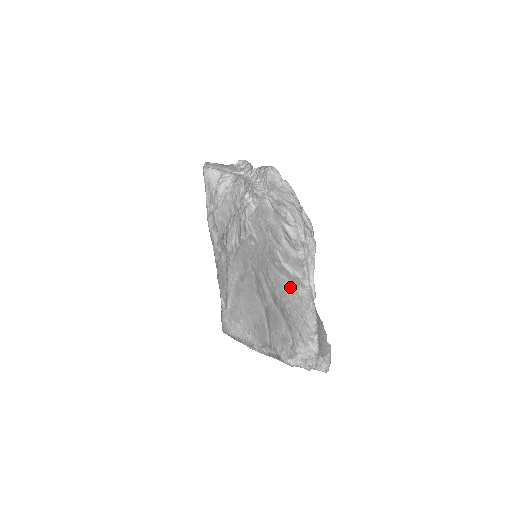
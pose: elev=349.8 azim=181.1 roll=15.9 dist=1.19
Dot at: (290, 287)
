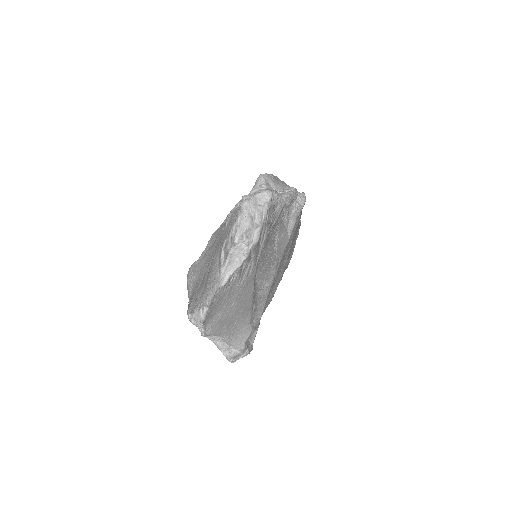
Dot at: (216, 267)
